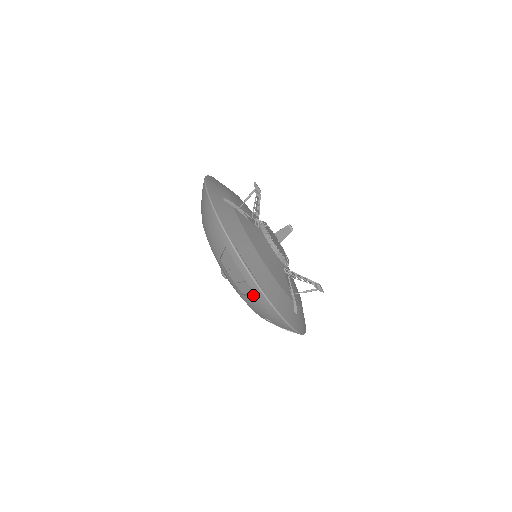
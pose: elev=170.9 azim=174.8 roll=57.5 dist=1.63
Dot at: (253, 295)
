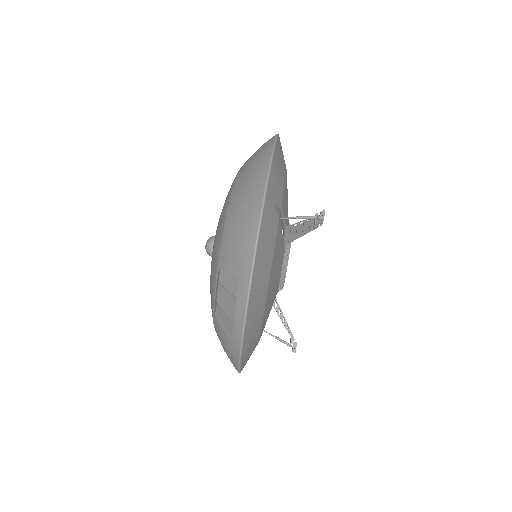
Dot at: (228, 329)
